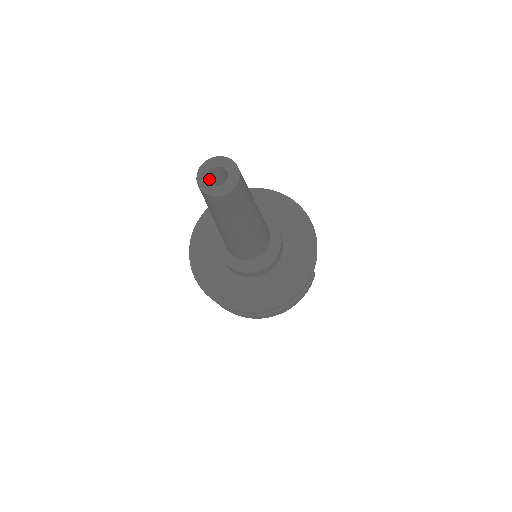
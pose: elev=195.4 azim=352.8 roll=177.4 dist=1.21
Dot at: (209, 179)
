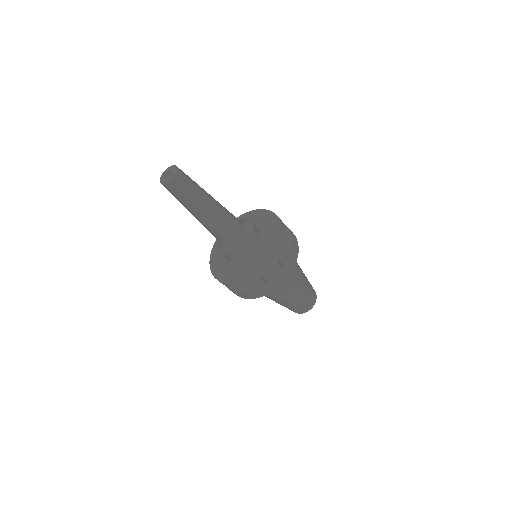
Dot at: (168, 174)
